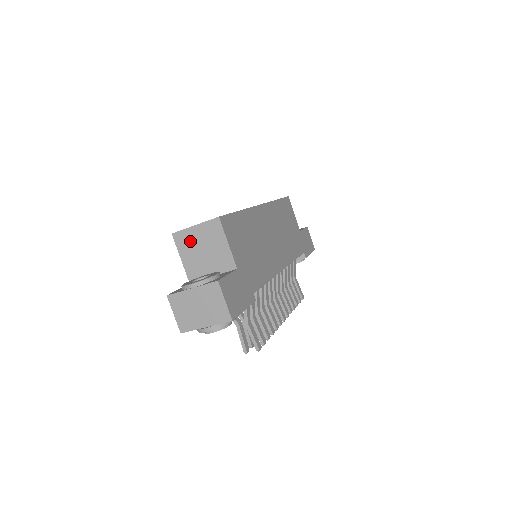
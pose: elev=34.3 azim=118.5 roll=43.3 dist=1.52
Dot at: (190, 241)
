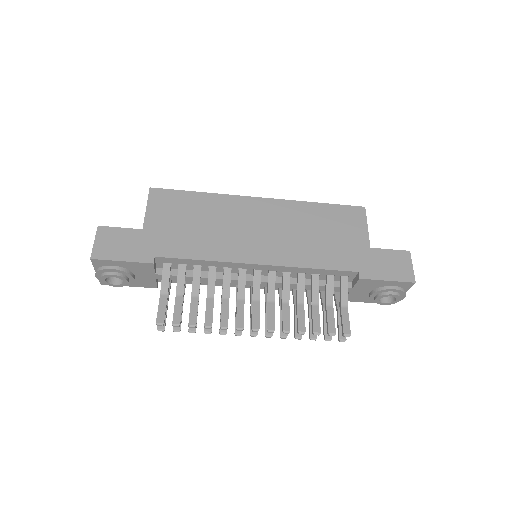
Dot at: occluded
